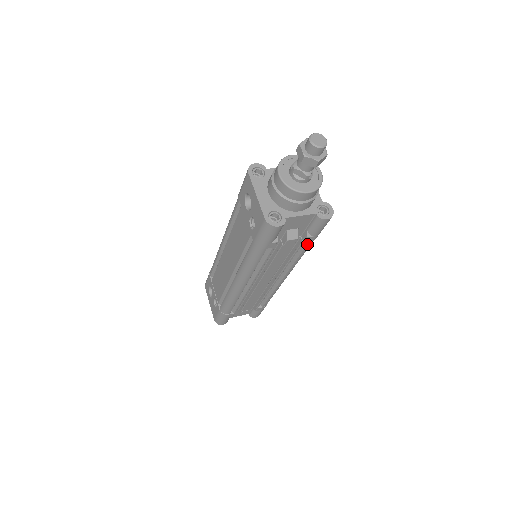
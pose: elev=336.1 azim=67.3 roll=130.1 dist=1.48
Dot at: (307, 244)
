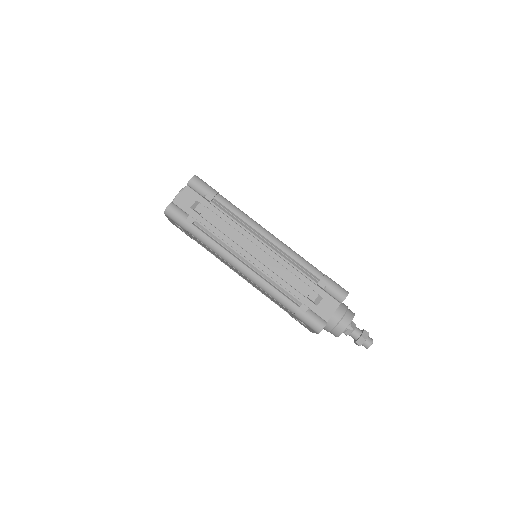
Dot at: occluded
